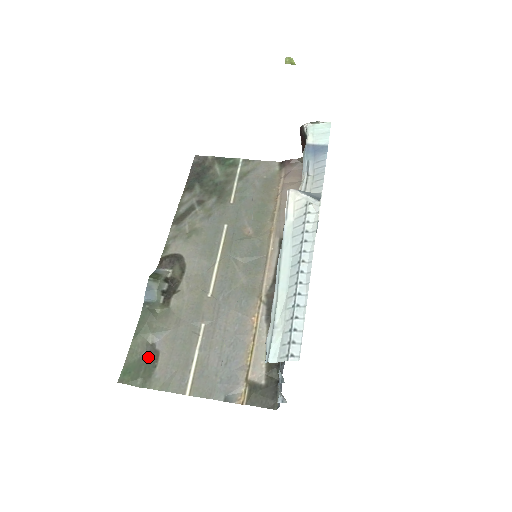
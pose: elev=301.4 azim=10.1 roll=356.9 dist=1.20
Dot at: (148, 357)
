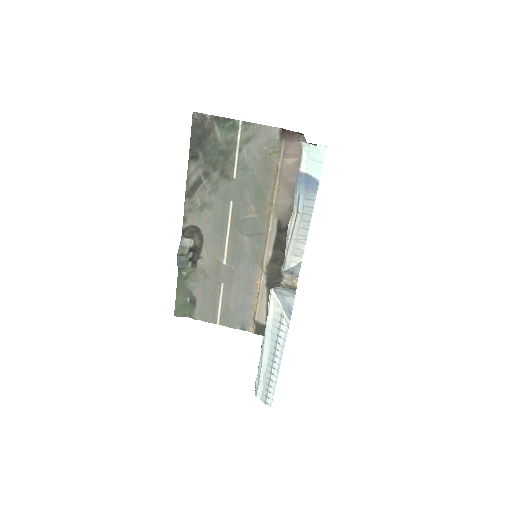
Dot at: (189, 300)
